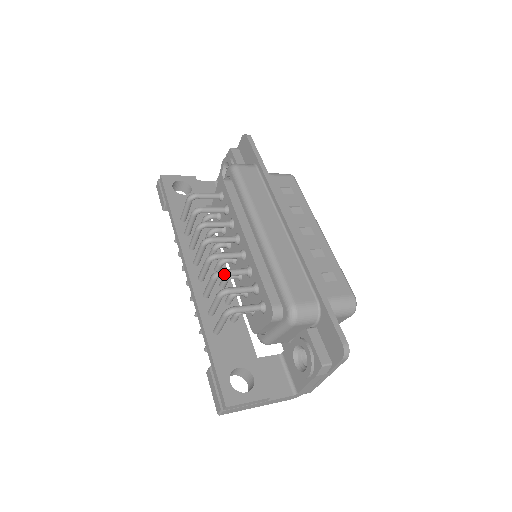
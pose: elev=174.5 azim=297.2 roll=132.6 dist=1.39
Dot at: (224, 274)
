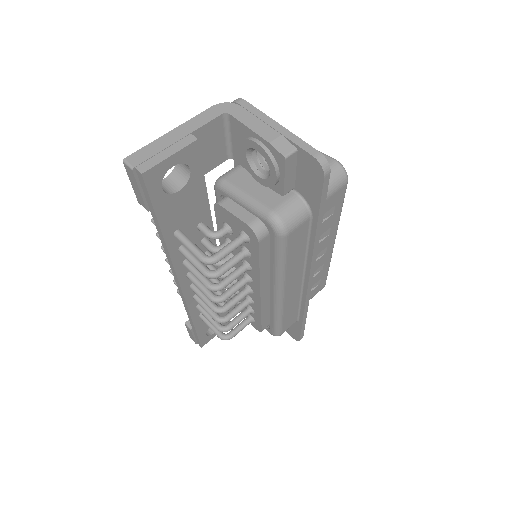
Dot at: (229, 320)
